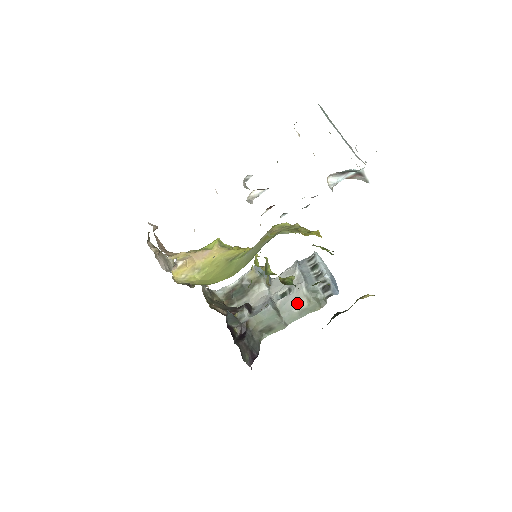
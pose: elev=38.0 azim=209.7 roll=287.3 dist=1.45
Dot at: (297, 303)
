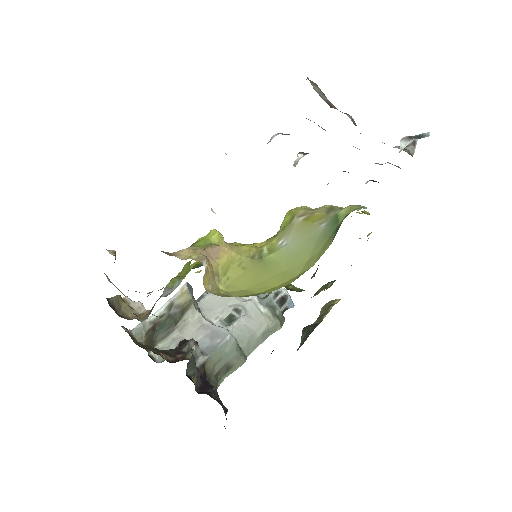
Dot at: (256, 325)
